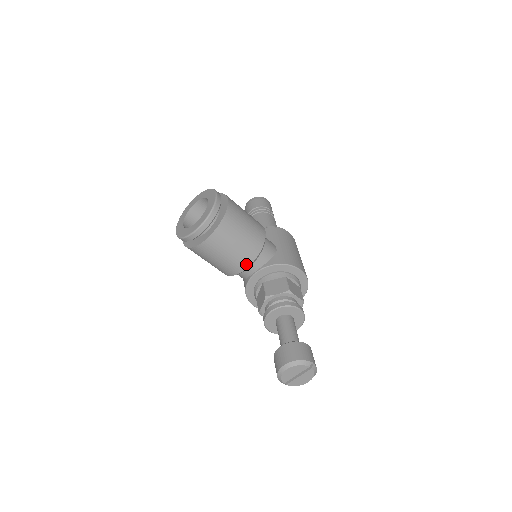
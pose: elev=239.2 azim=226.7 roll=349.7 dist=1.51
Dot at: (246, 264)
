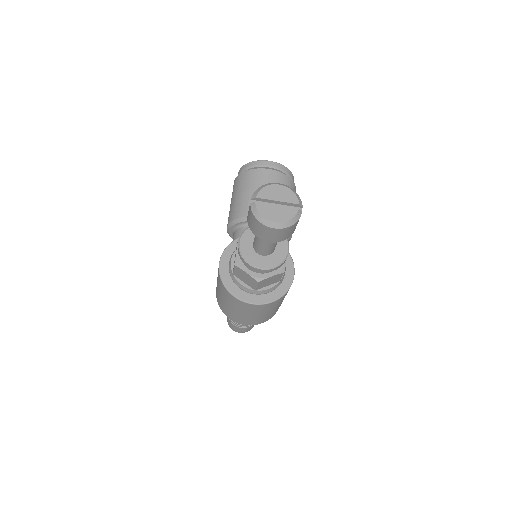
Dot at: occluded
